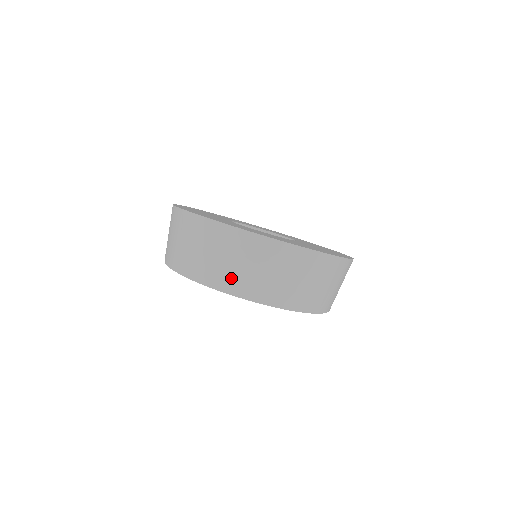
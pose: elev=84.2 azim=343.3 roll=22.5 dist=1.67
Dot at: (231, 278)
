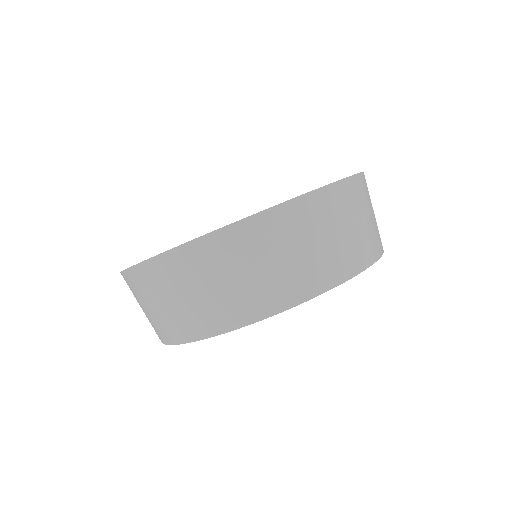
Dot at: (342, 257)
